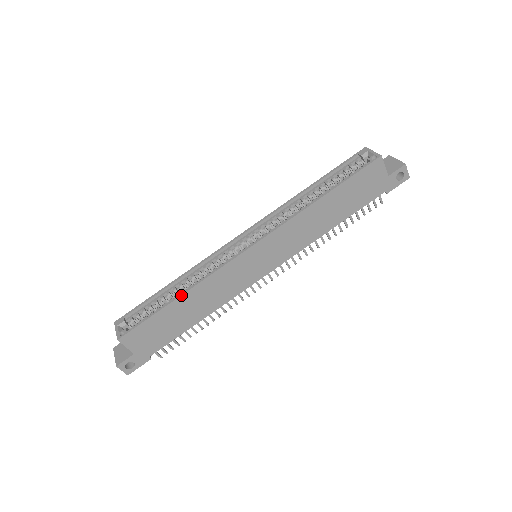
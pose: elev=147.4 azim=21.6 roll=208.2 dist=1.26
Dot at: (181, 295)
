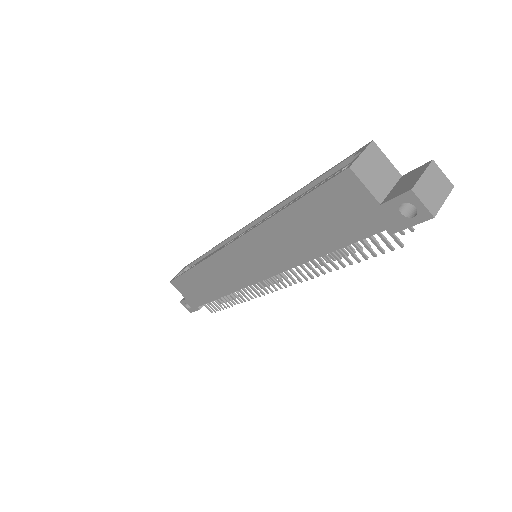
Dot at: (193, 267)
